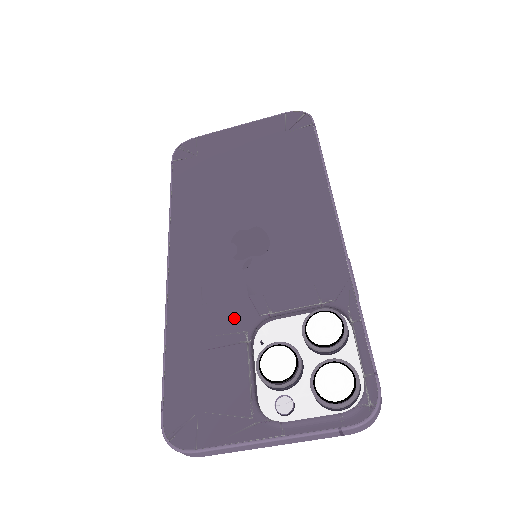
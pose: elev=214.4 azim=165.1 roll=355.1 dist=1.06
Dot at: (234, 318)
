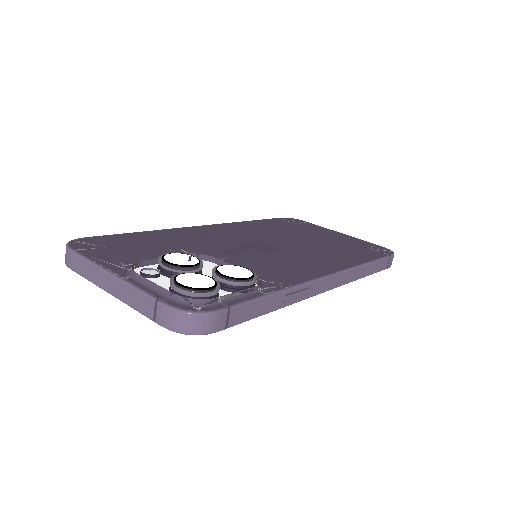
Dot at: (196, 249)
